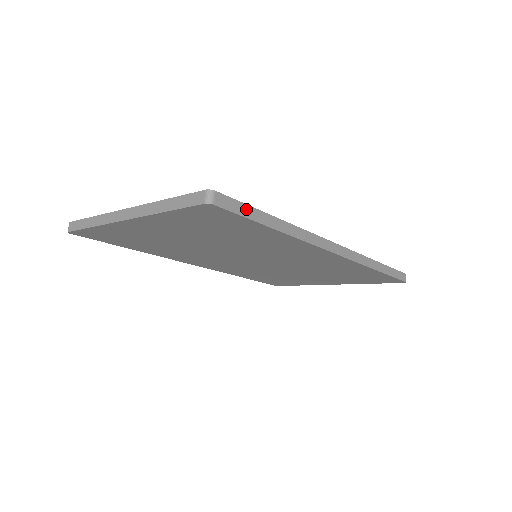
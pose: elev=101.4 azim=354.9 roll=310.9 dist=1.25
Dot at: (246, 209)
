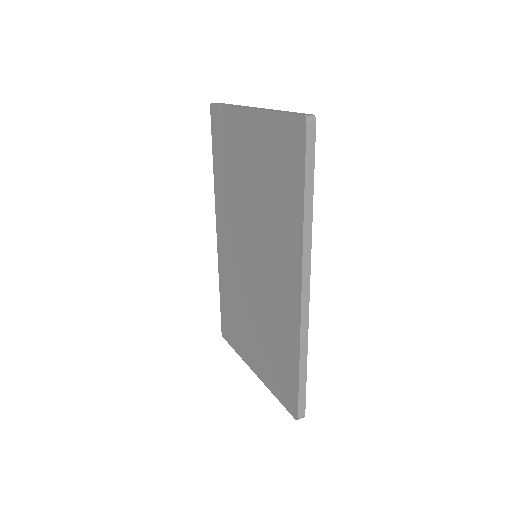
Dot at: (311, 159)
